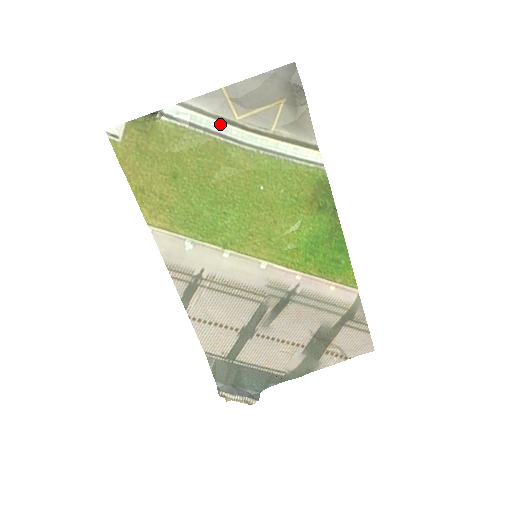
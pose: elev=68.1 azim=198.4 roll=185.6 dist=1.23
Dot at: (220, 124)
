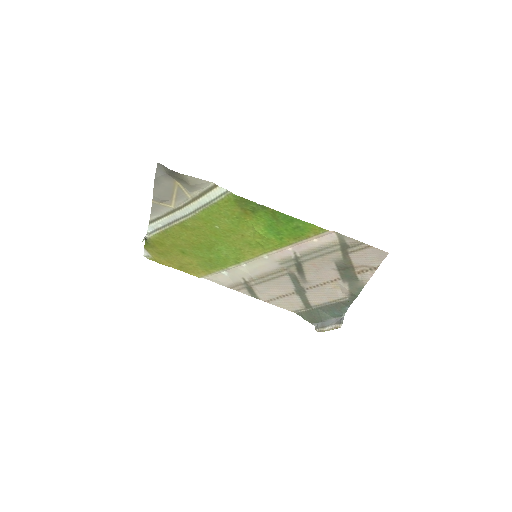
Dot at: (170, 216)
